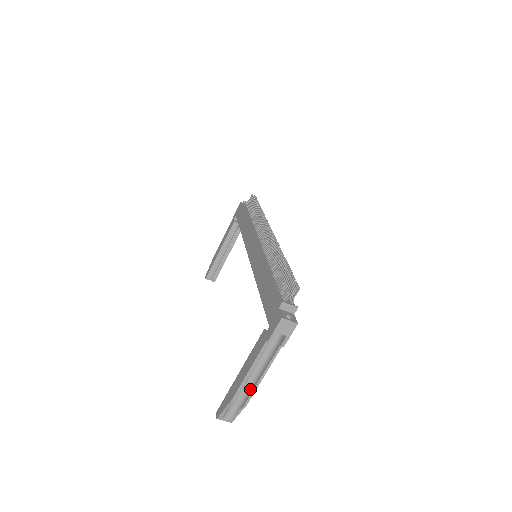
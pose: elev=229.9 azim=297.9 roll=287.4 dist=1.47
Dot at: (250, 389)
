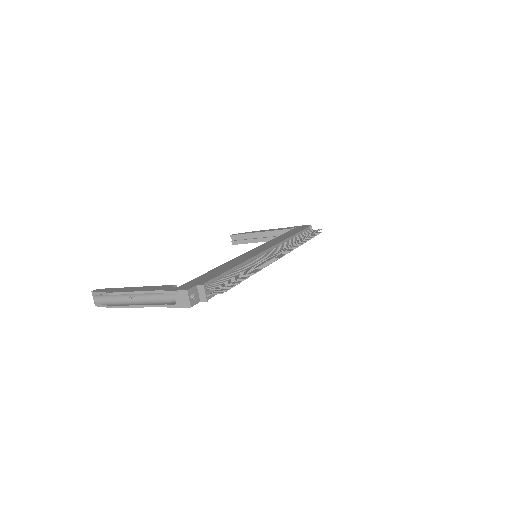
Dot at: (125, 303)
